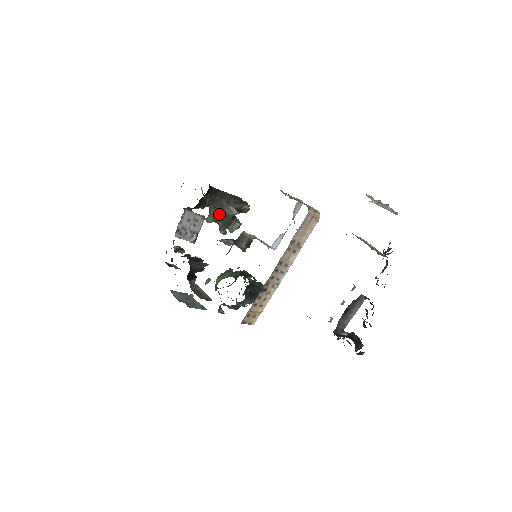
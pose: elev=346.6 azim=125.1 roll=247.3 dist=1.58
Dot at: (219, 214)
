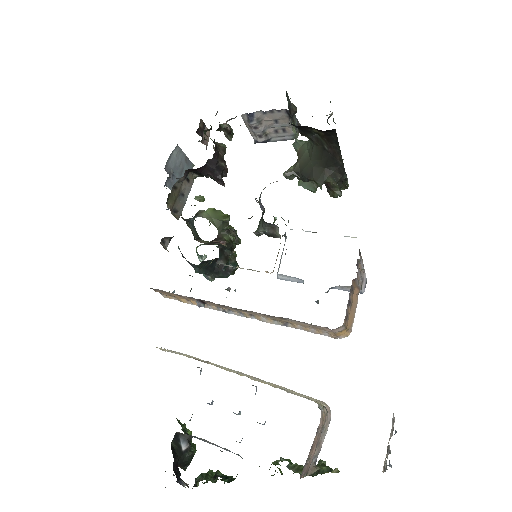
Dot at: (308, 159)
